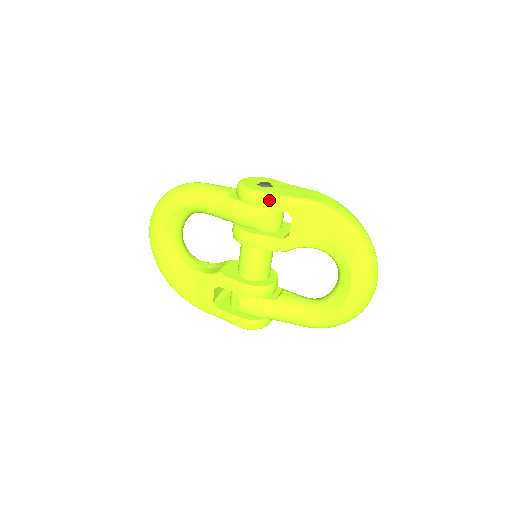
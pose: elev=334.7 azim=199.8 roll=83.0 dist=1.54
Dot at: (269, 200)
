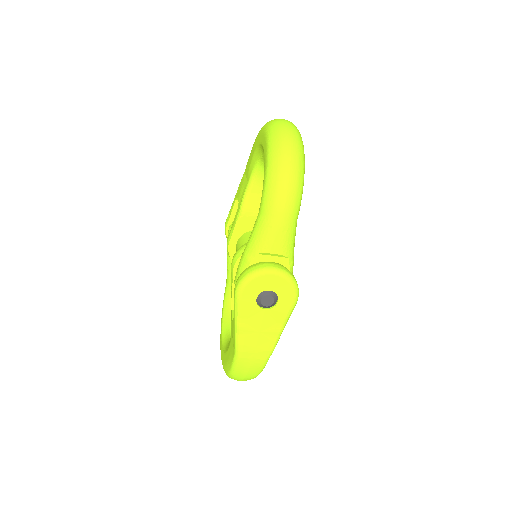
Dot at: (229, 213)
